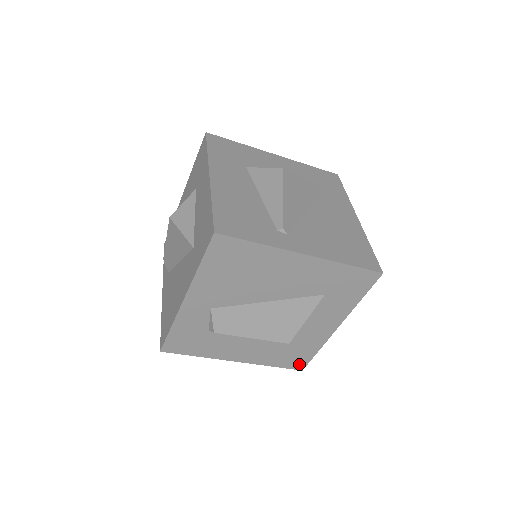
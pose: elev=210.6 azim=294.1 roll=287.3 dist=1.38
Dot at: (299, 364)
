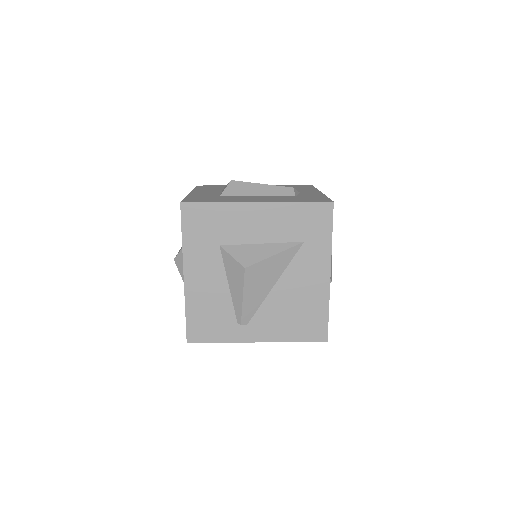
Dot at: occluded
